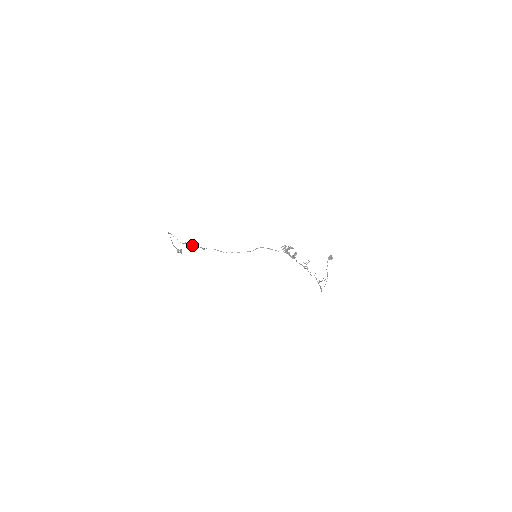
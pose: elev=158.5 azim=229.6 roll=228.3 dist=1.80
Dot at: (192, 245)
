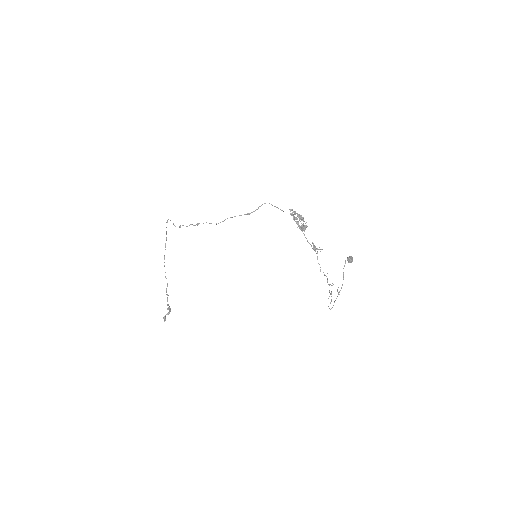
Dot at: (186, 226)
